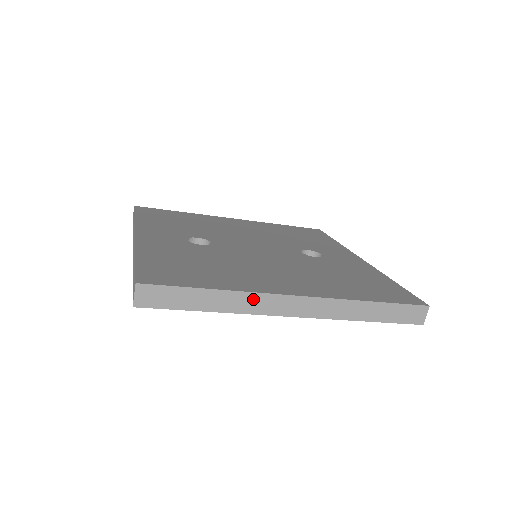
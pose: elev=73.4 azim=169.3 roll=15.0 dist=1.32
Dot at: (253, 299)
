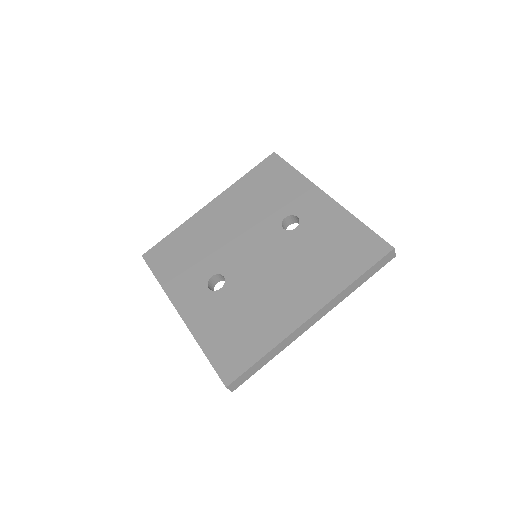
Dot at: (288, 339)
